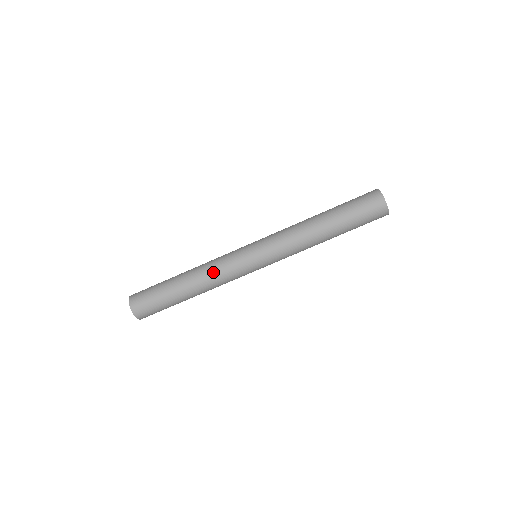
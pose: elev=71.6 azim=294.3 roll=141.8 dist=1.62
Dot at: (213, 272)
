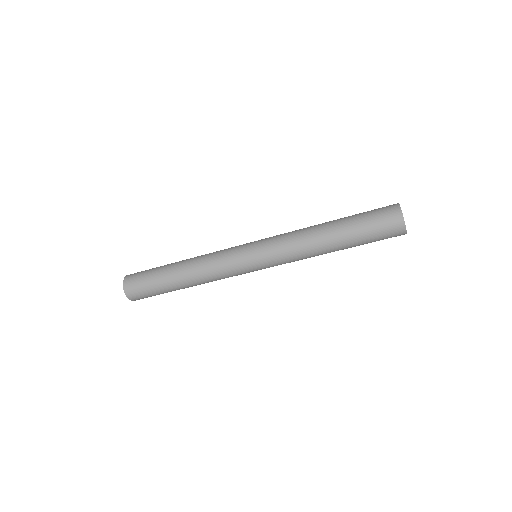
Dot at: (211, 275)
